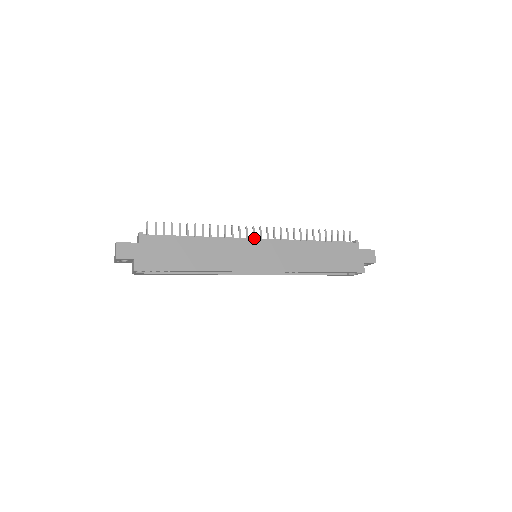
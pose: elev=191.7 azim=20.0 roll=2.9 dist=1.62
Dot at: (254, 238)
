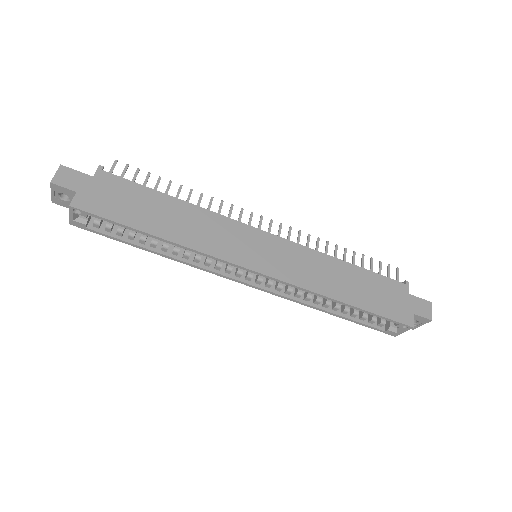
Dot at: (259, 229)
